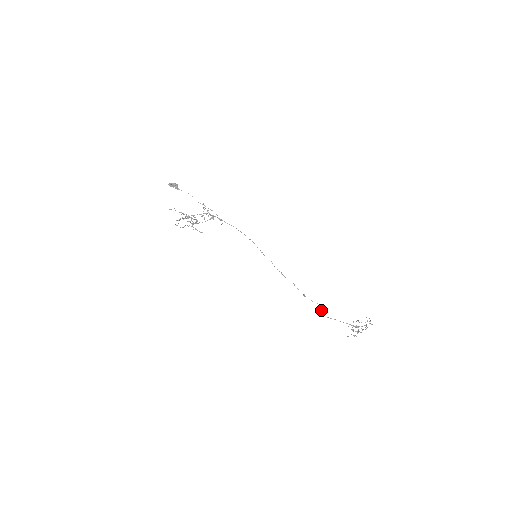
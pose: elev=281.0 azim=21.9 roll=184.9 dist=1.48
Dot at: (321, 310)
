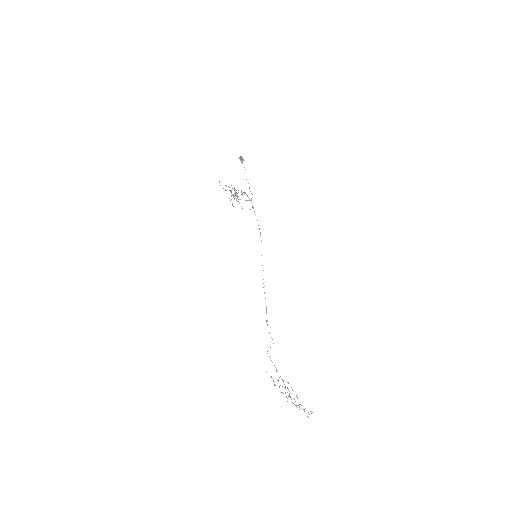
Dot at: (270, 347)
